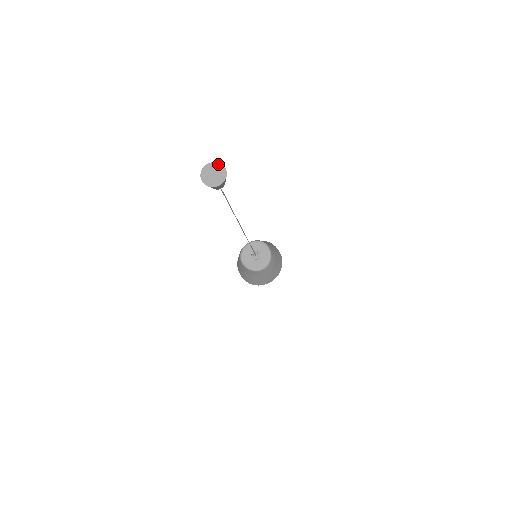
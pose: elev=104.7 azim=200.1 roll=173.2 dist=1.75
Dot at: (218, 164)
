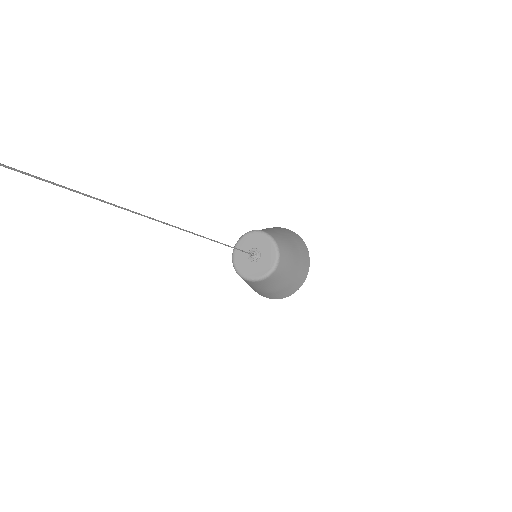
Dot at: out of frame
